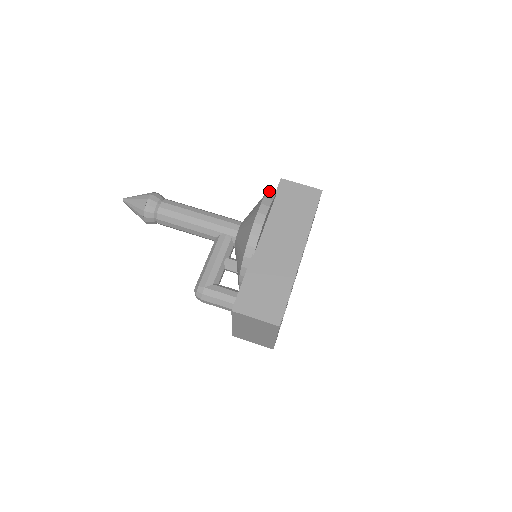
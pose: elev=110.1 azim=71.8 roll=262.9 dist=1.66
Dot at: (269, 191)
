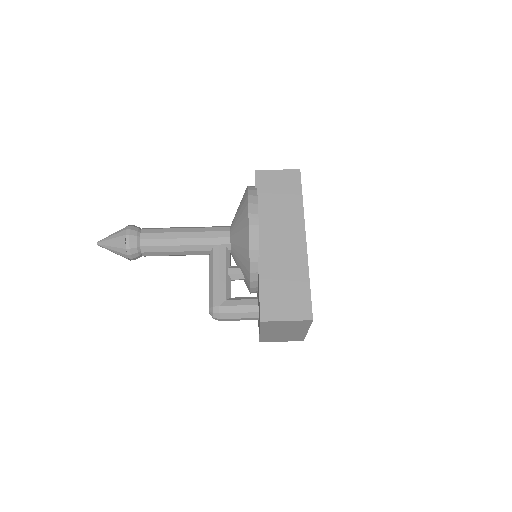
Dot at: (249, 187)
